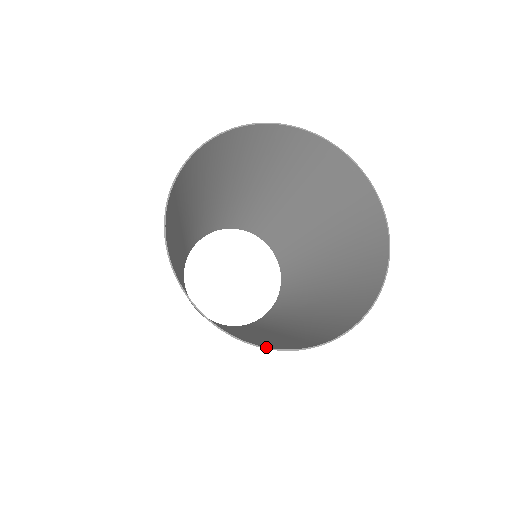
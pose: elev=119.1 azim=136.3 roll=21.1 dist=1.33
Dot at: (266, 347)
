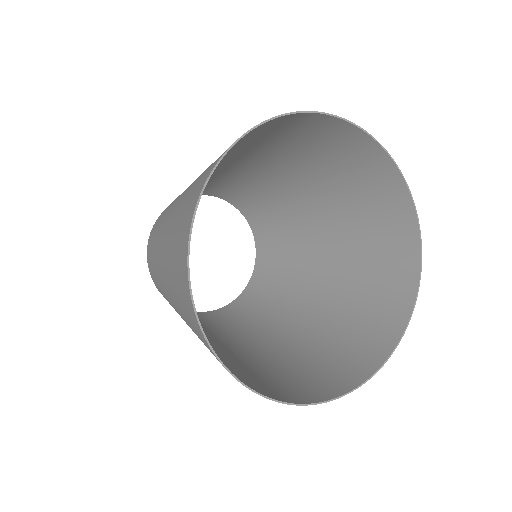
Dot at: (379, 369)
